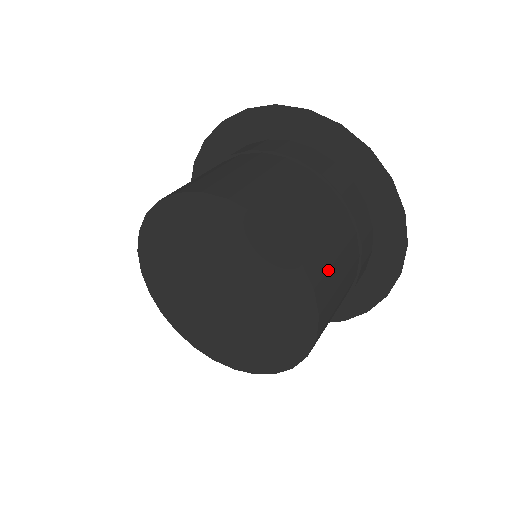
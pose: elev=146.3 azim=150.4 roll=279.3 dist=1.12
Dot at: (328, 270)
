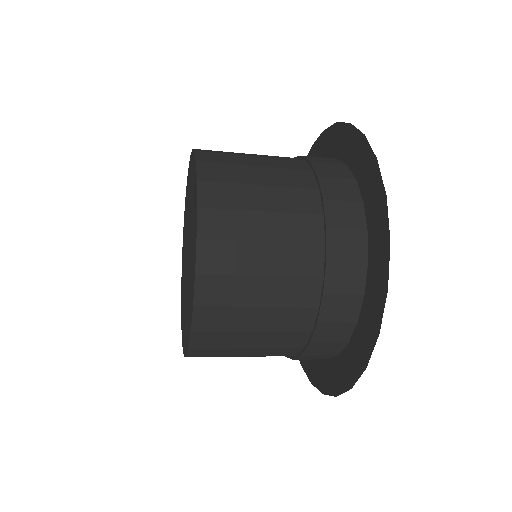
Dot at: occluded
